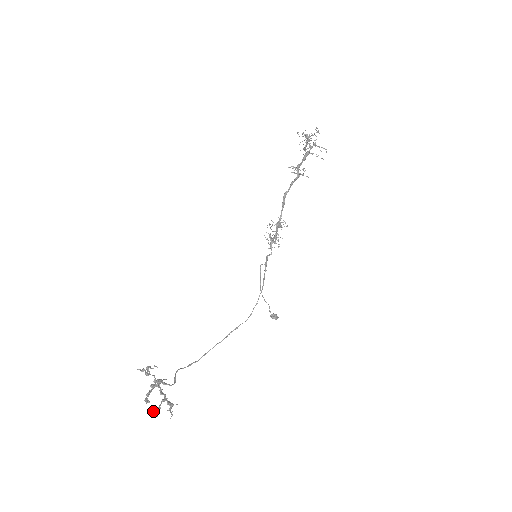
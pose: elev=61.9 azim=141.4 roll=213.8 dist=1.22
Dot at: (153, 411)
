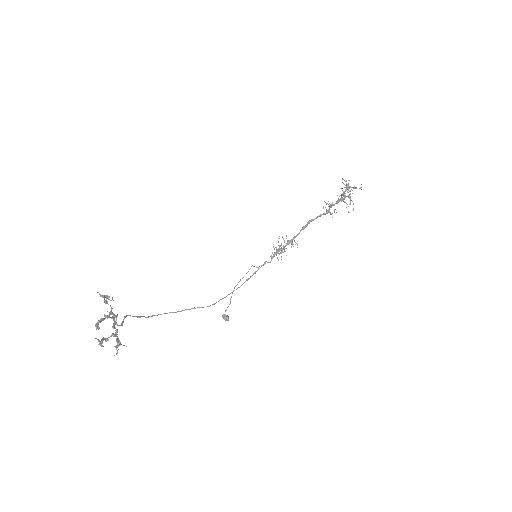
Dot at: (102, 339)
